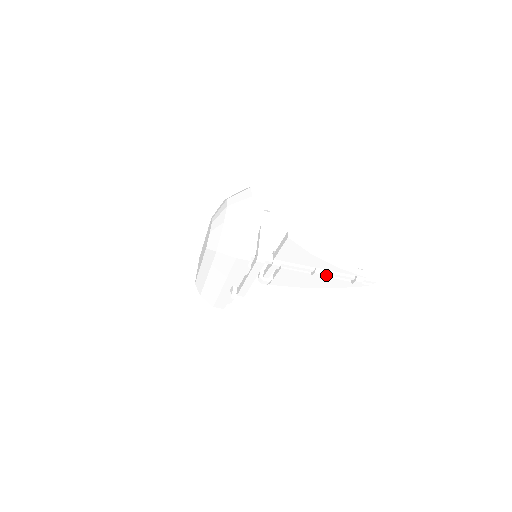
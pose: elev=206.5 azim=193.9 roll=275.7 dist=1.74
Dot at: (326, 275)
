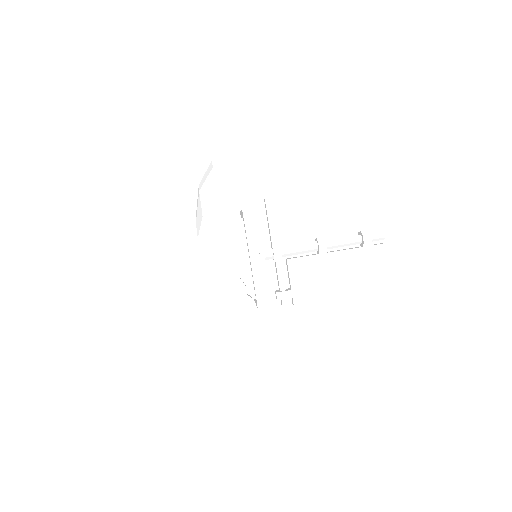
Dot at: (335, 251)
